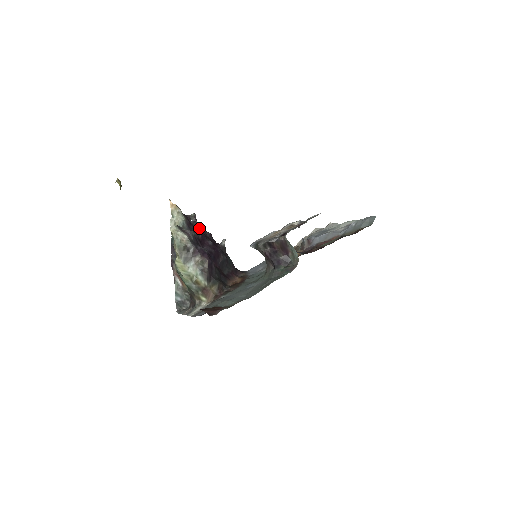
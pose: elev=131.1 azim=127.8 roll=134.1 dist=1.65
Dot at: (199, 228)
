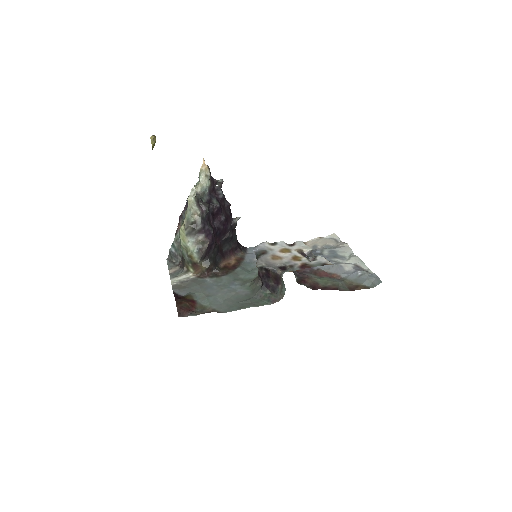
Dot at: (220, 197)
